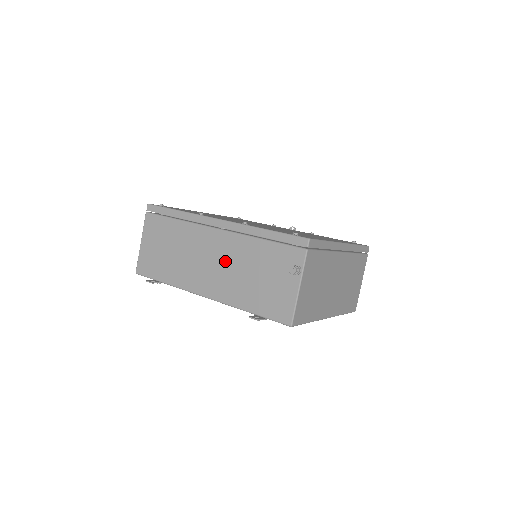
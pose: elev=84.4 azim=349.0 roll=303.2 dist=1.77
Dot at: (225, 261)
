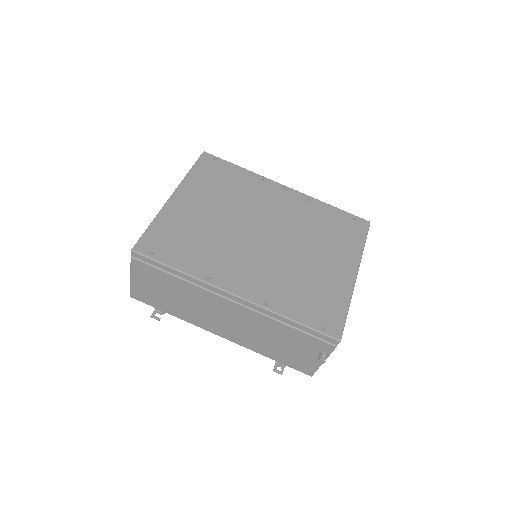
Dot at: (244, 325)
